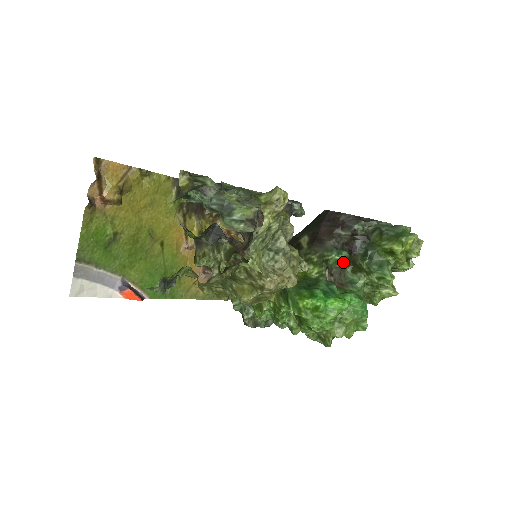
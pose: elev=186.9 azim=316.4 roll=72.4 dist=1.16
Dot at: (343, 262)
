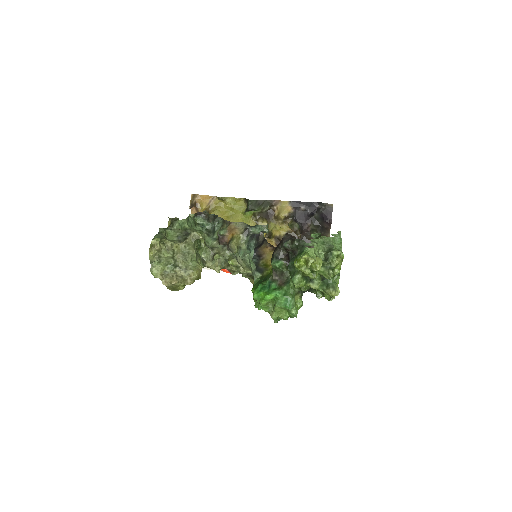
Dot at: (282, 268)
